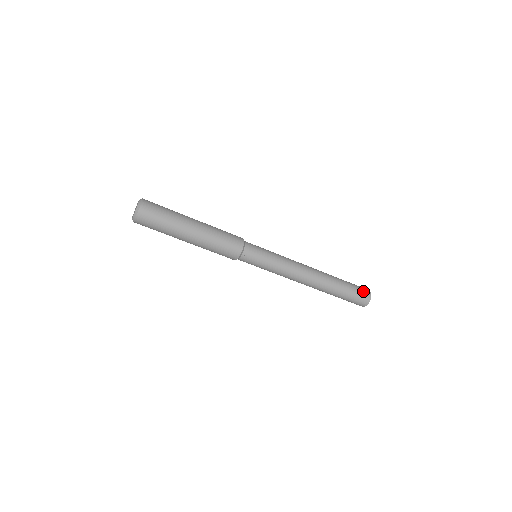
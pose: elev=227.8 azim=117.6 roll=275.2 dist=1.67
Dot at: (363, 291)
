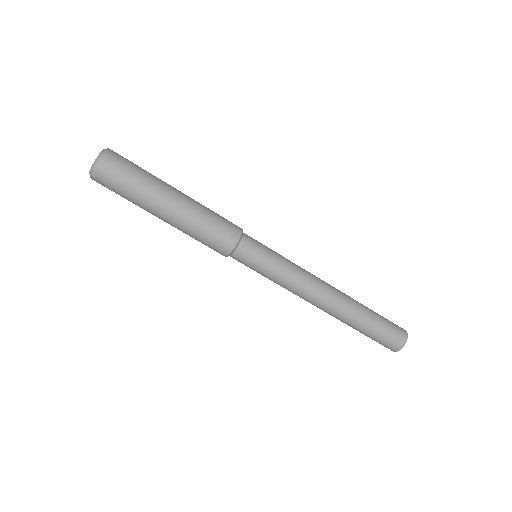
Dot at: (397, 328)
